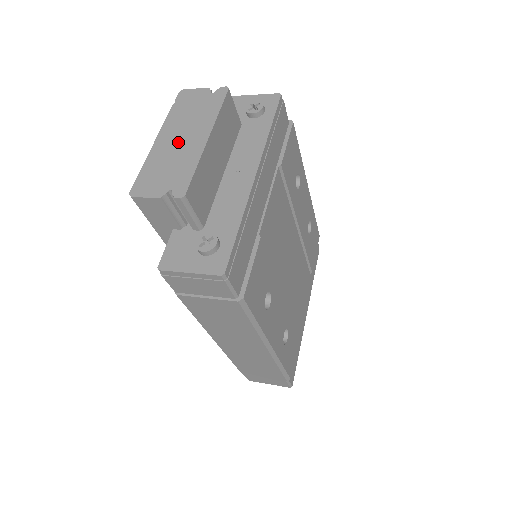
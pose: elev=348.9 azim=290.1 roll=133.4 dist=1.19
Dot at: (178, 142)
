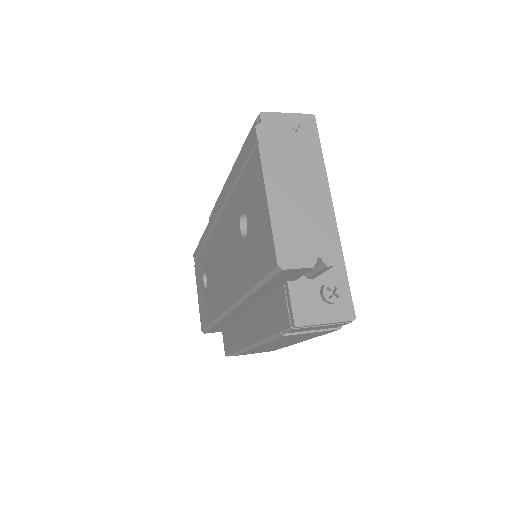
Dot at: (294, 198)
